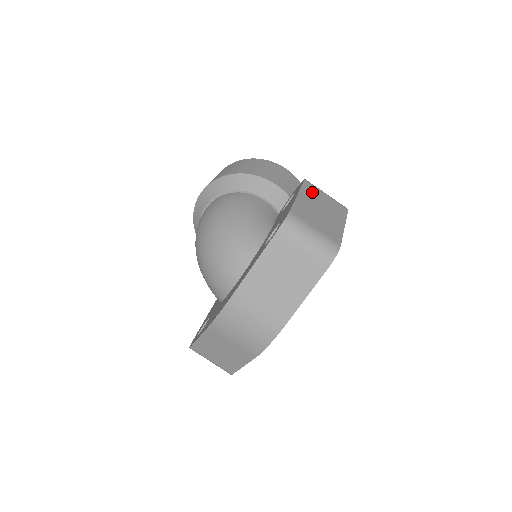
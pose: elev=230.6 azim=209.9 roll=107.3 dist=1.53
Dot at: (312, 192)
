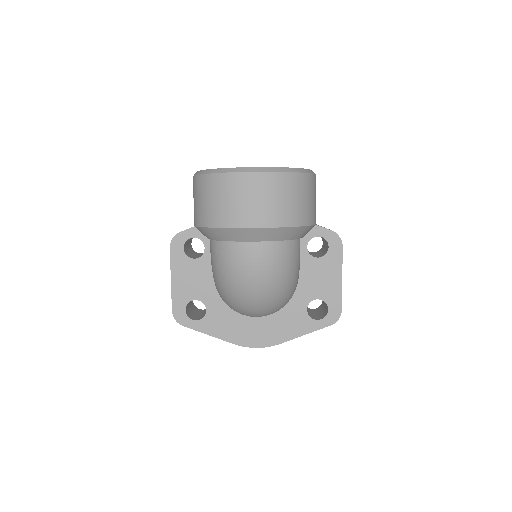
Dot at: occluded
